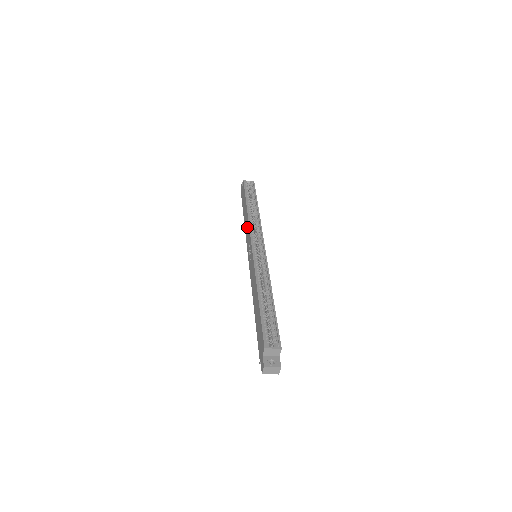
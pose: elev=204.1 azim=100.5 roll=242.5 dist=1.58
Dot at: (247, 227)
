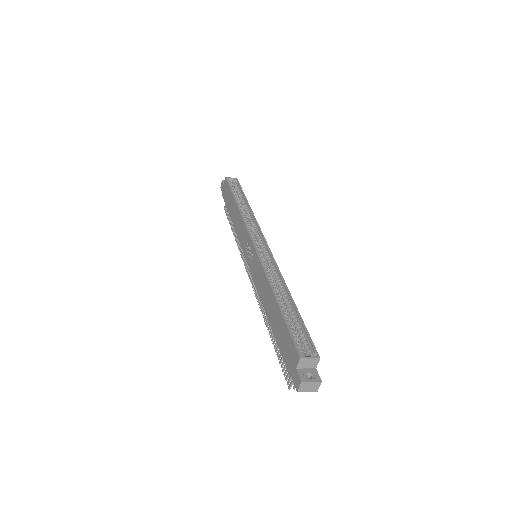
Dot at: (240, 225)
